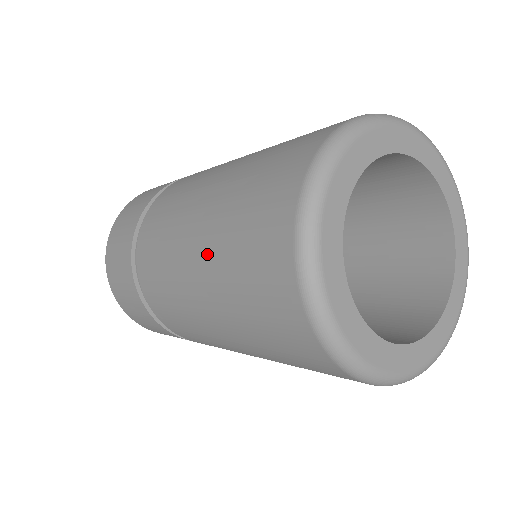
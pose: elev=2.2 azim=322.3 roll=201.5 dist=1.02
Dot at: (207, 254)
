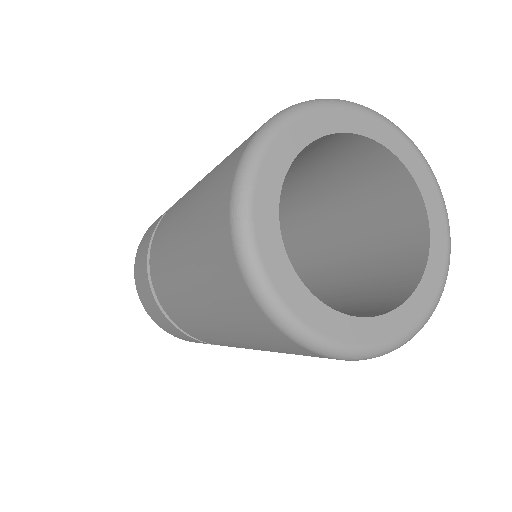
Dot at: (218, 323)
